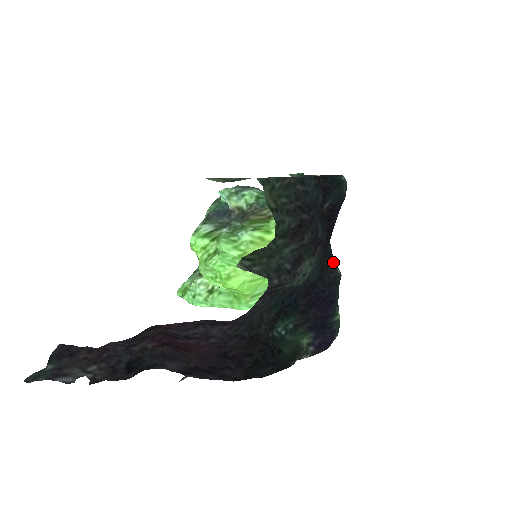
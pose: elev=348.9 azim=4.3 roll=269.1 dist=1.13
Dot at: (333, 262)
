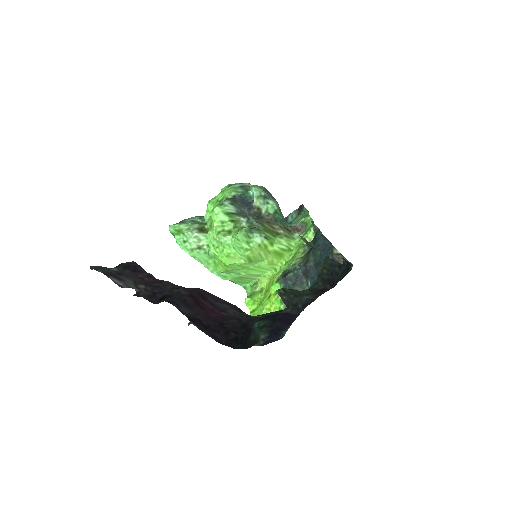
Dot at: occluded
